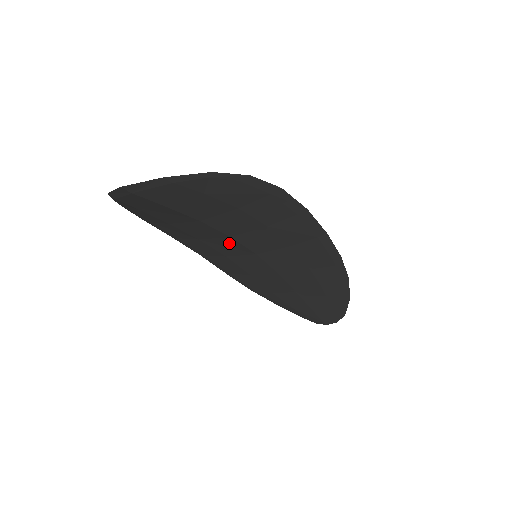
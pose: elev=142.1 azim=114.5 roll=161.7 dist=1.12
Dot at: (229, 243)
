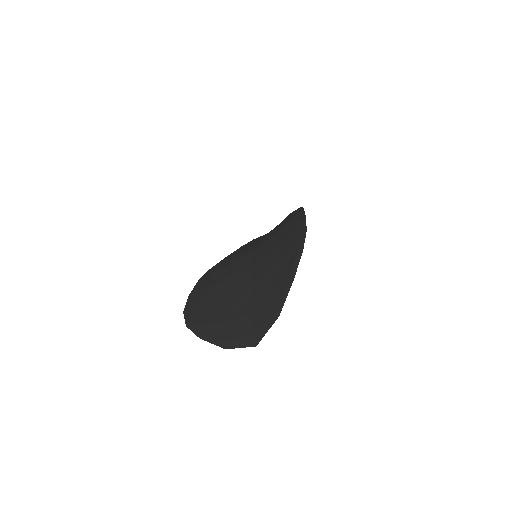
Dot at: occluded
